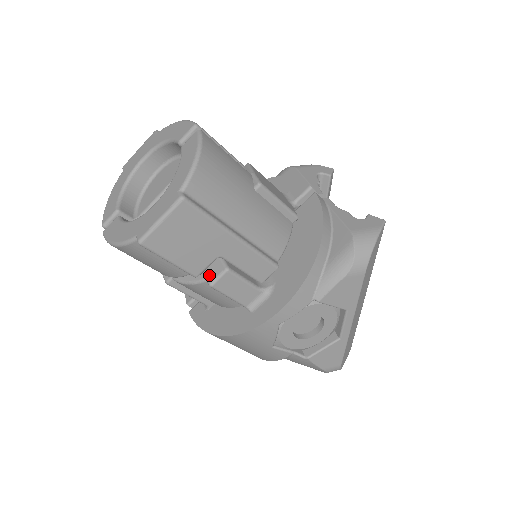
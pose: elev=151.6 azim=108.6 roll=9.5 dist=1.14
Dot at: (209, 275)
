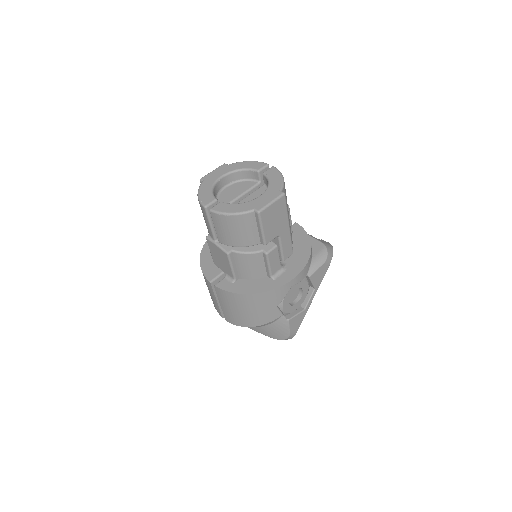
Dot at: (265, 248)
